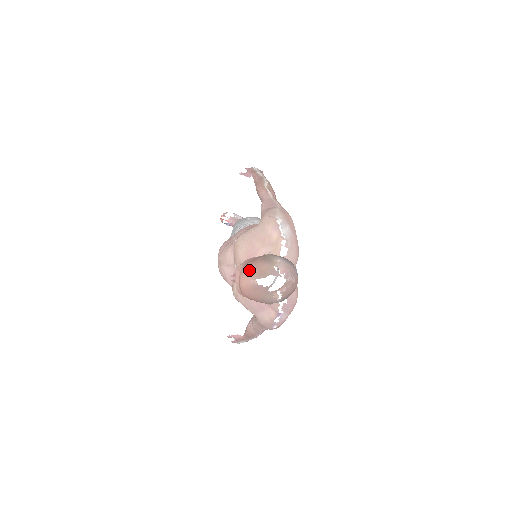
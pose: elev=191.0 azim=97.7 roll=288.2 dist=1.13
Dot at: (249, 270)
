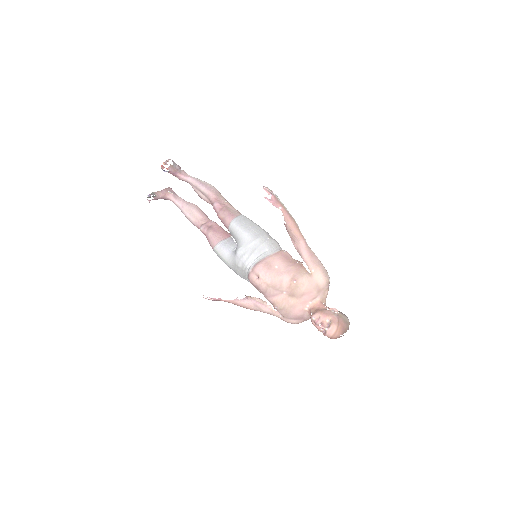
Dot at: (341, 330)
